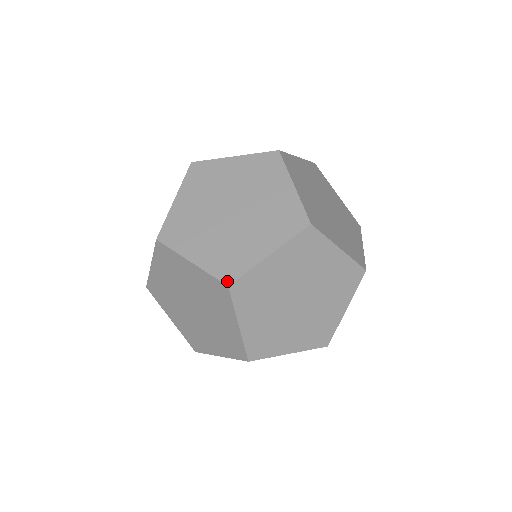
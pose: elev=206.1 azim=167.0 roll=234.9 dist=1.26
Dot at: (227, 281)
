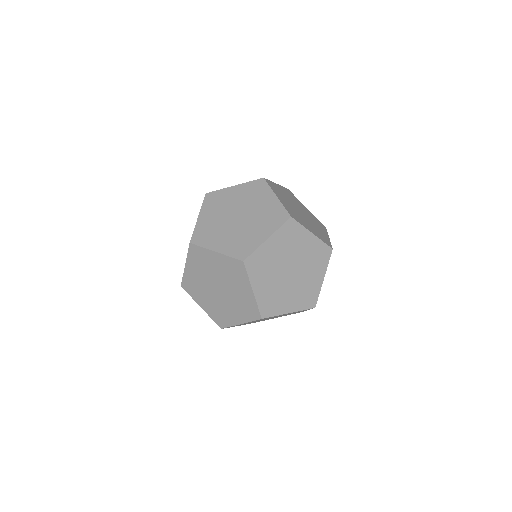
Dot at: (291, 216)
